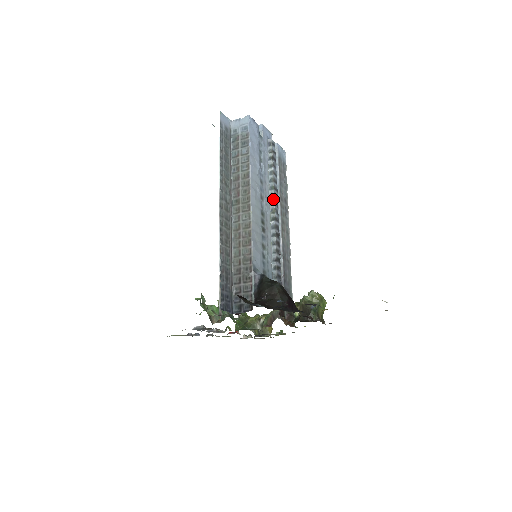
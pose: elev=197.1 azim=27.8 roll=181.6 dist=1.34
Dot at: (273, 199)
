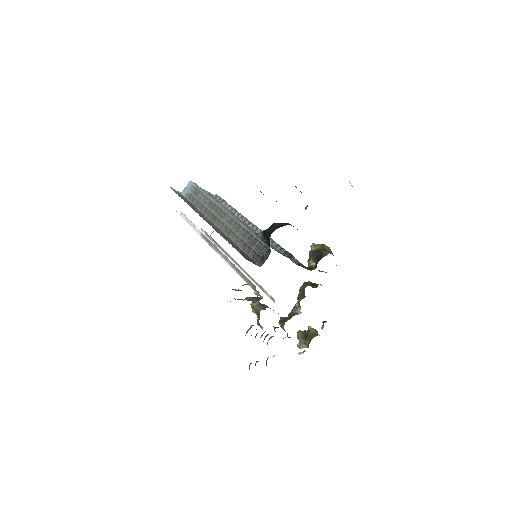
Dot at: (241, 215)
